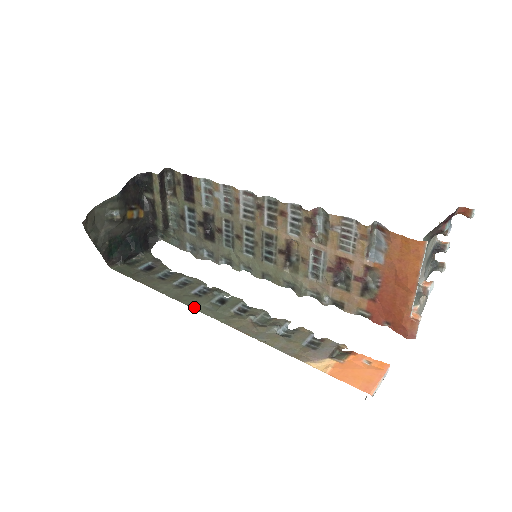
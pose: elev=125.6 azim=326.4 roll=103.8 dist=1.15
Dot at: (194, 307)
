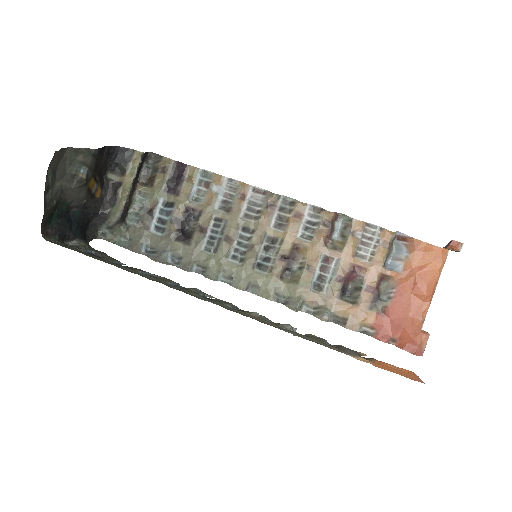
Dot at: (184, 291)
